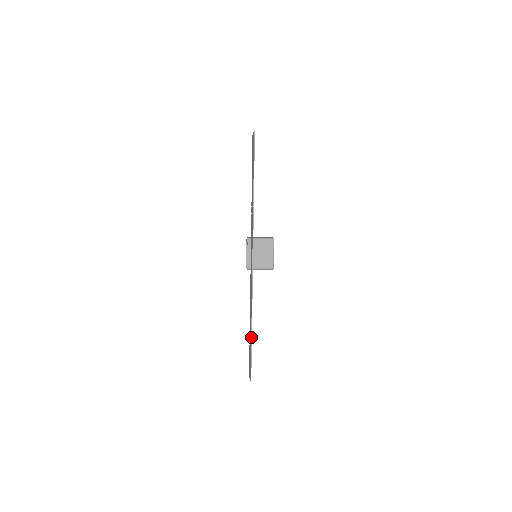
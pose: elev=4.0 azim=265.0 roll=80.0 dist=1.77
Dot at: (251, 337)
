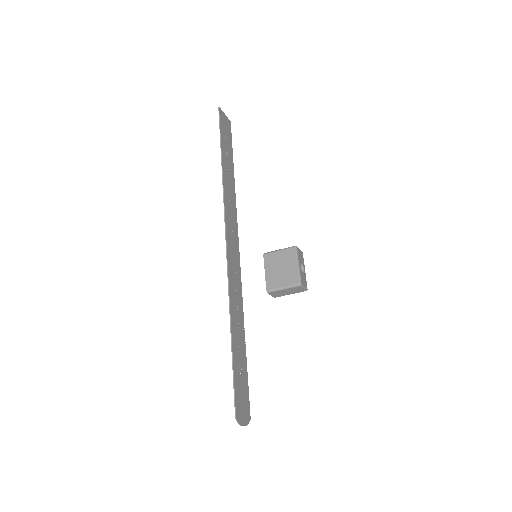
Dot at: (231, 347)
